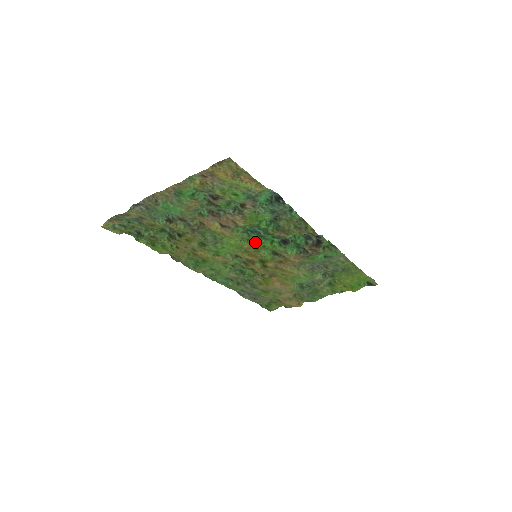
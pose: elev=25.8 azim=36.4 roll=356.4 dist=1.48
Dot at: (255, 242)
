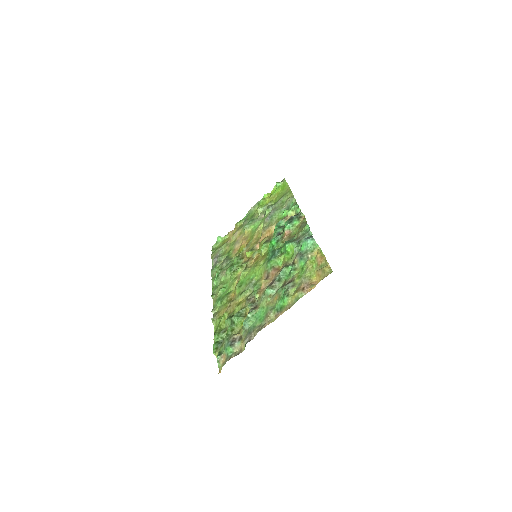
Dot at: (267, 256)
